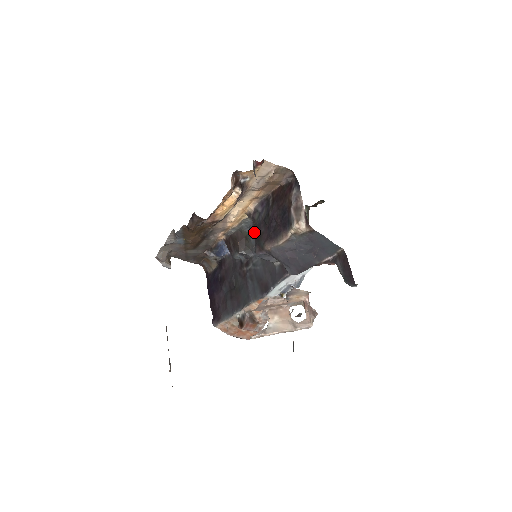
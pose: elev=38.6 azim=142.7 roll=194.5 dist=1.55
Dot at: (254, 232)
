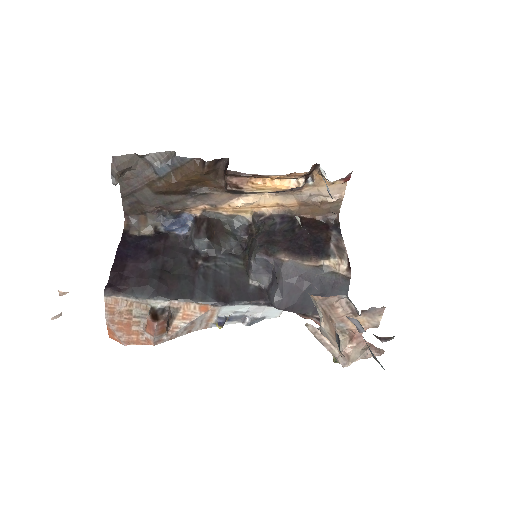
Dot at: (242, 236)
